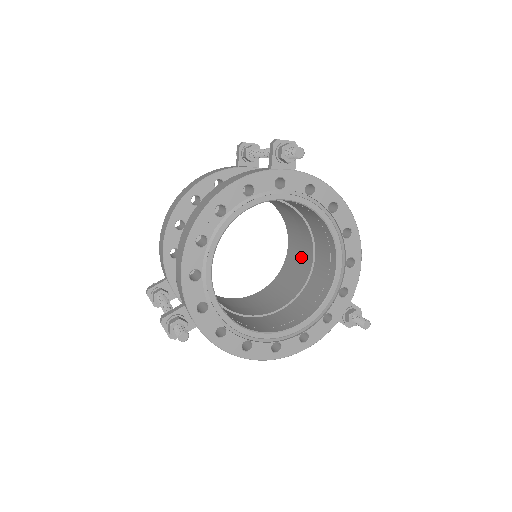
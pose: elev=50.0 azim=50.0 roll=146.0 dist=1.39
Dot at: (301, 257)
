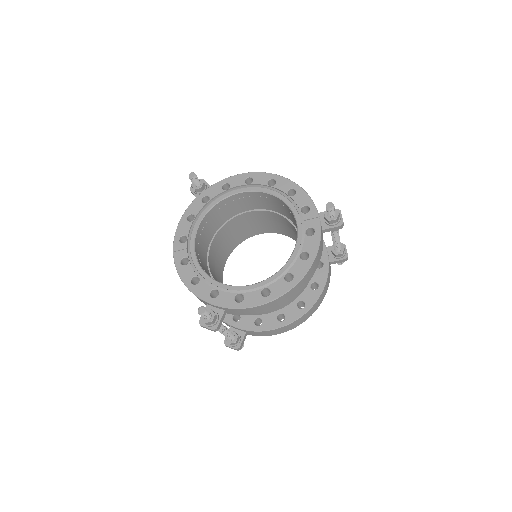
Dot at: occluded
